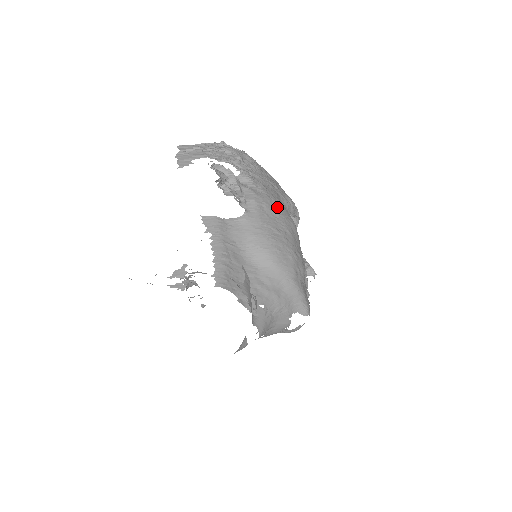
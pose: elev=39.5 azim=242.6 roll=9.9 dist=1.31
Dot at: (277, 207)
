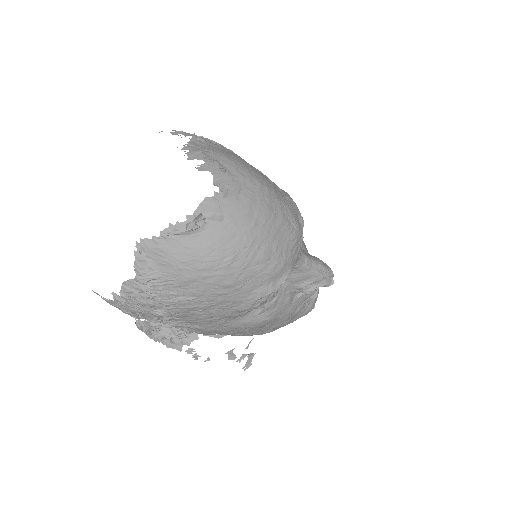
Dot at: (227, 332)
